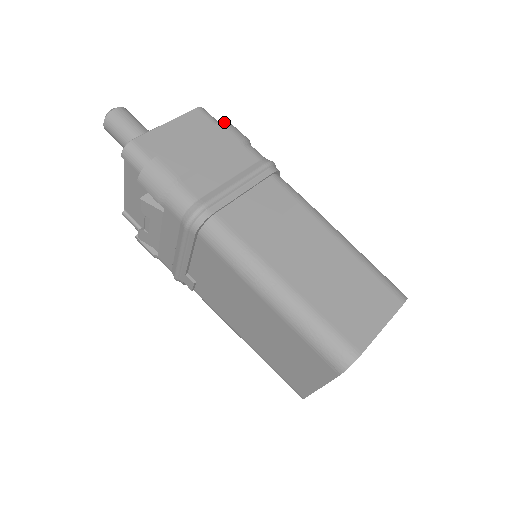
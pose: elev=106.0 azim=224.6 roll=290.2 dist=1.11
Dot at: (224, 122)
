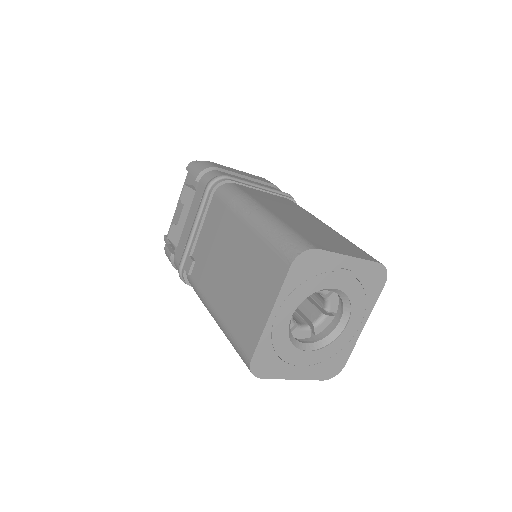
Dot at: occluded
